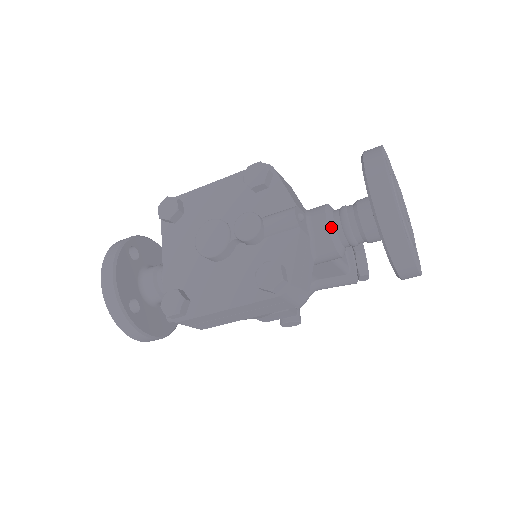
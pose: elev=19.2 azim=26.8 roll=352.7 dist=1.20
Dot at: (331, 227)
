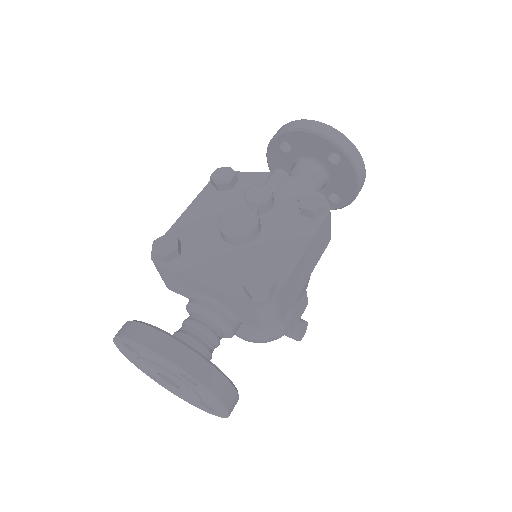
Dot at: occluded
